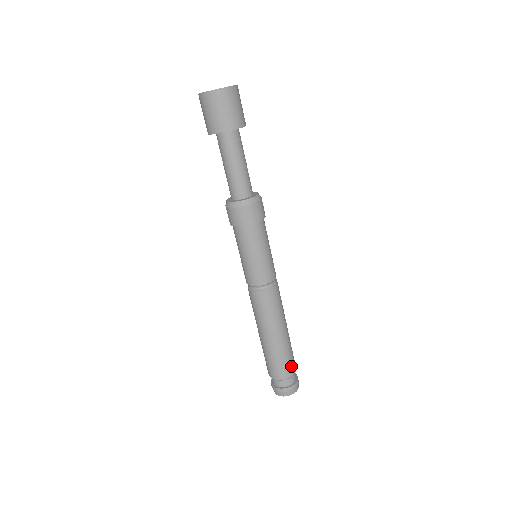
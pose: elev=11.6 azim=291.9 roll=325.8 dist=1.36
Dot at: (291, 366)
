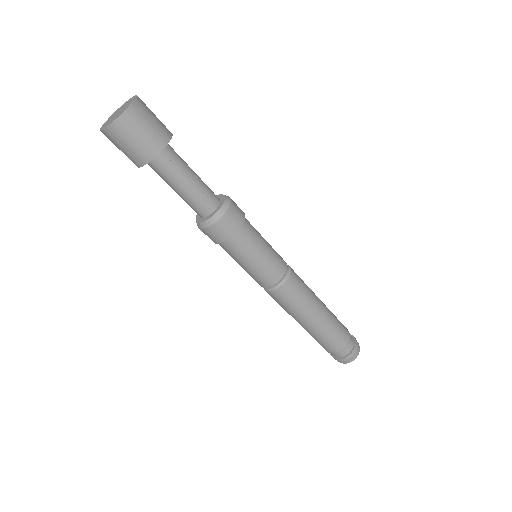
Dot at: (338, 342)
